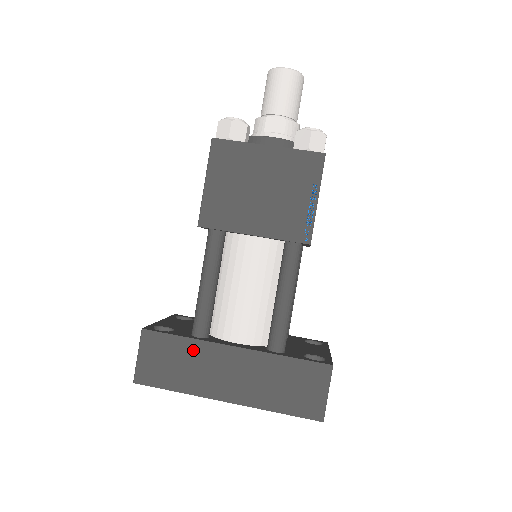
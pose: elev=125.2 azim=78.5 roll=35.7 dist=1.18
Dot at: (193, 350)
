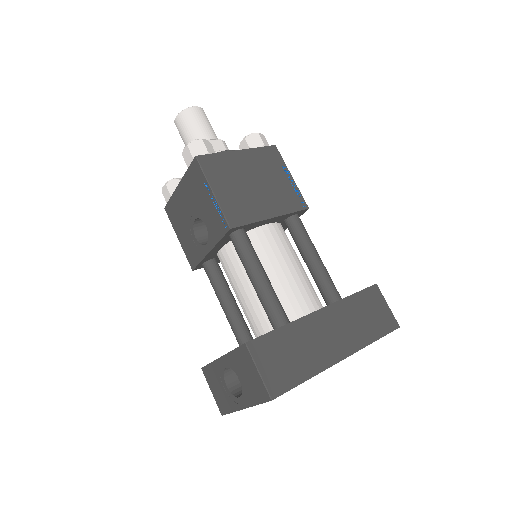
Dot at: (295, 333)
